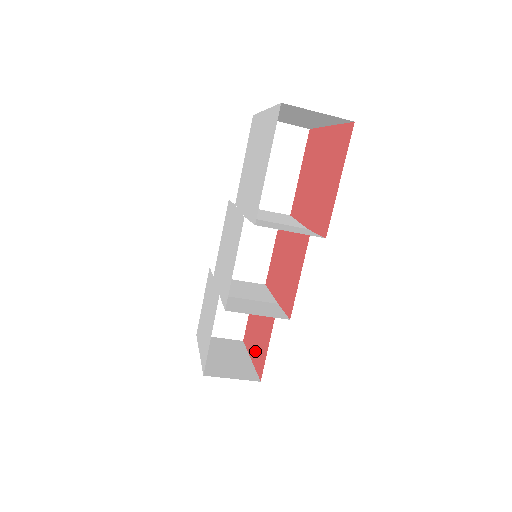
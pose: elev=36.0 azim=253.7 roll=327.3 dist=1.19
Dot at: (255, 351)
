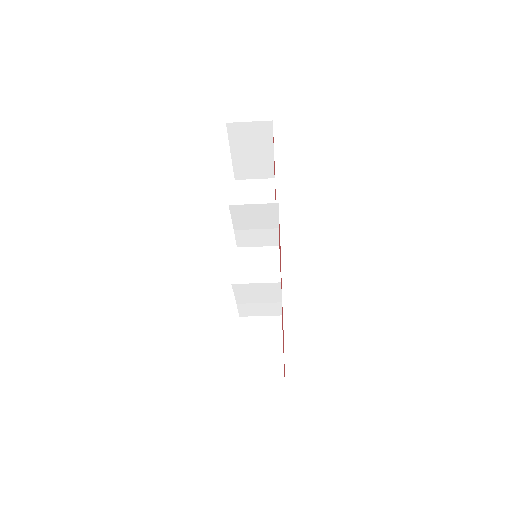
Dot at: occluded
